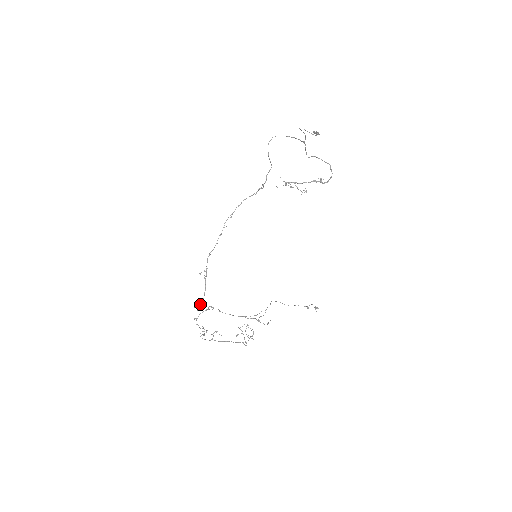
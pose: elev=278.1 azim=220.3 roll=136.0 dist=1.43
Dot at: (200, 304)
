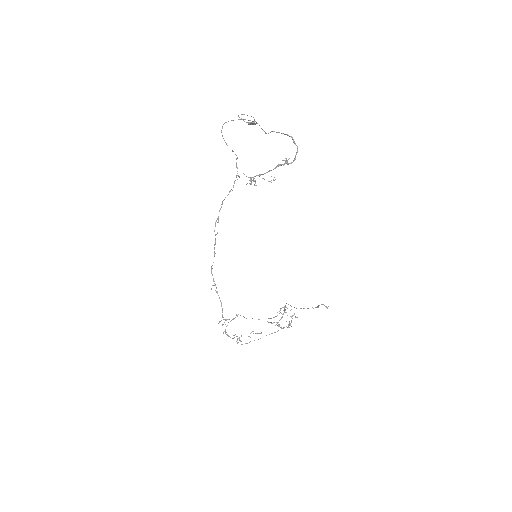
Dot at: (221, 320)
